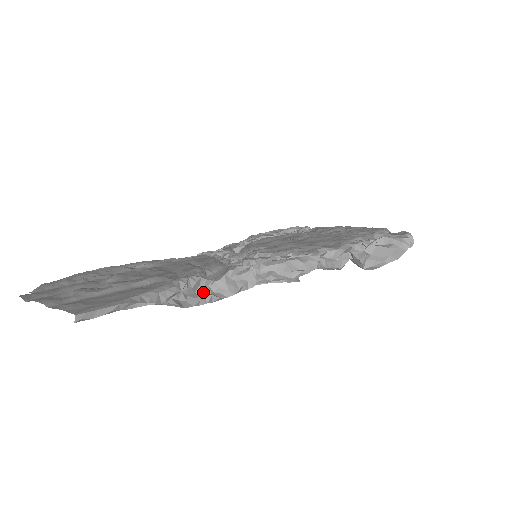
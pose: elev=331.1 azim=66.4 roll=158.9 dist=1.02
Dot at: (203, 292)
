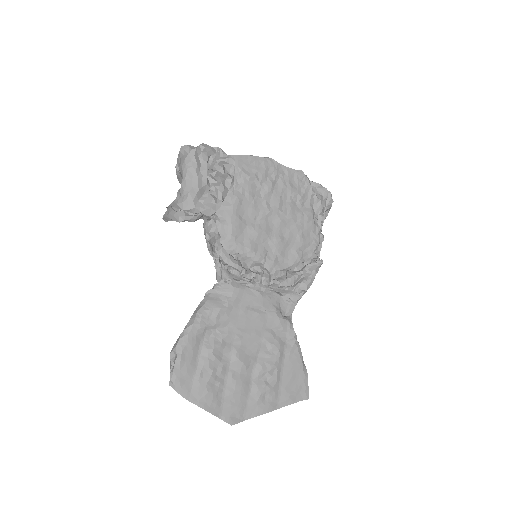
Dot at: occluded
